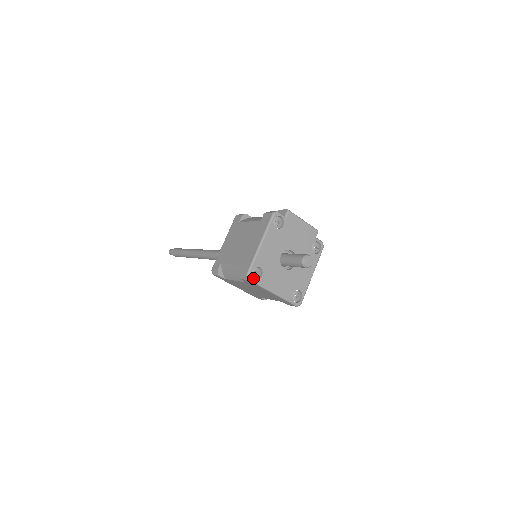
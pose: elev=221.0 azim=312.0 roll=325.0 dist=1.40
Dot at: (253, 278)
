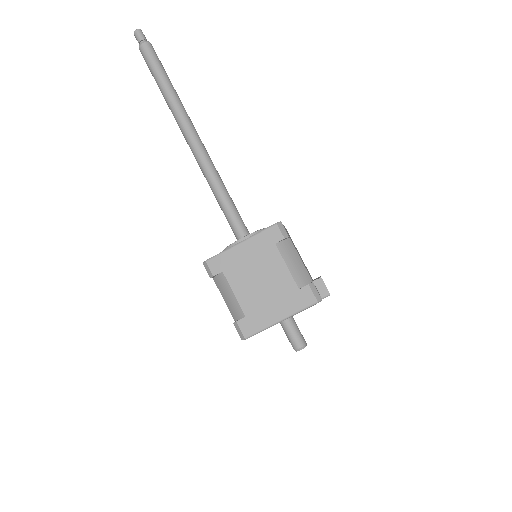
Dot at: occluded
